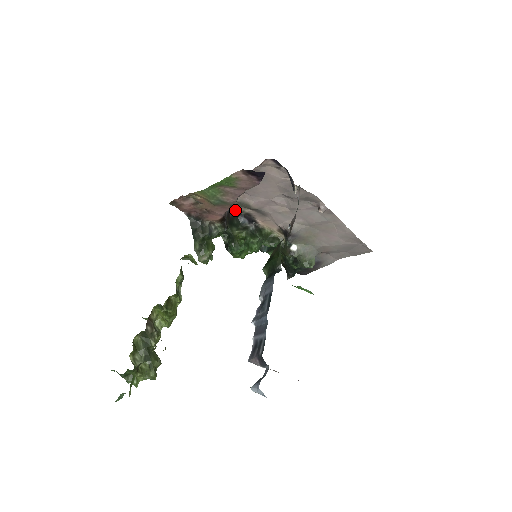
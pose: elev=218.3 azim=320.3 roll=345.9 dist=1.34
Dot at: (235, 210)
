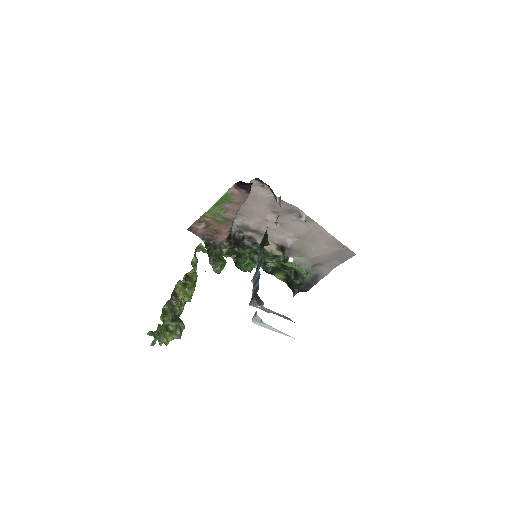
Dot at: (239, 235)
